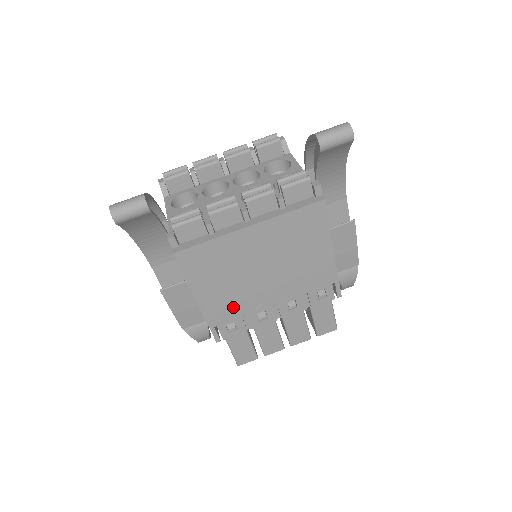
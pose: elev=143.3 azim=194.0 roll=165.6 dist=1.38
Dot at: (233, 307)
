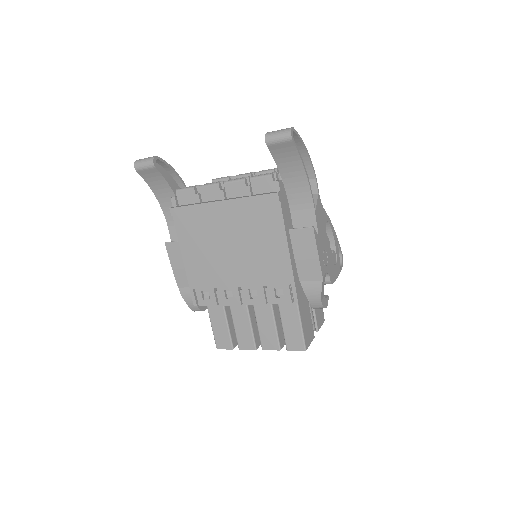
Dot at: (207, 275)
